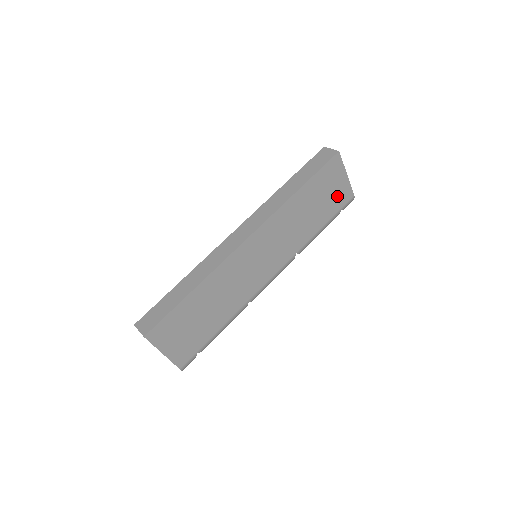
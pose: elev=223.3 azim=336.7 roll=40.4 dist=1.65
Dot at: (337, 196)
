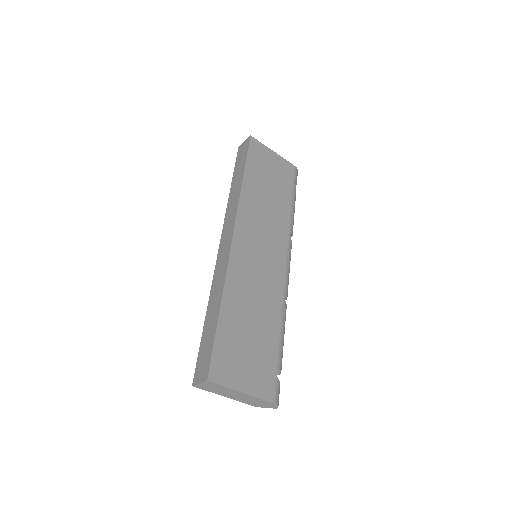
Dot at: (281, 172)
